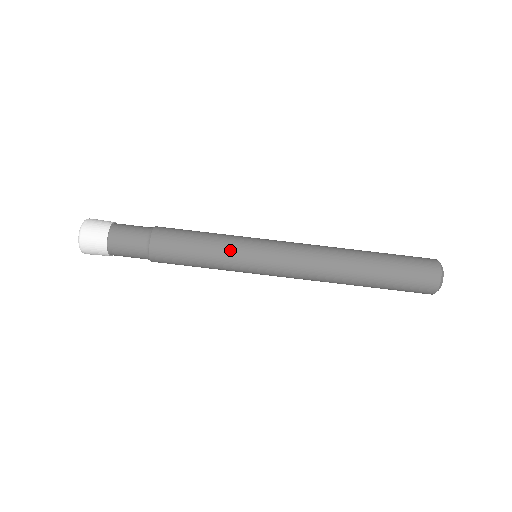
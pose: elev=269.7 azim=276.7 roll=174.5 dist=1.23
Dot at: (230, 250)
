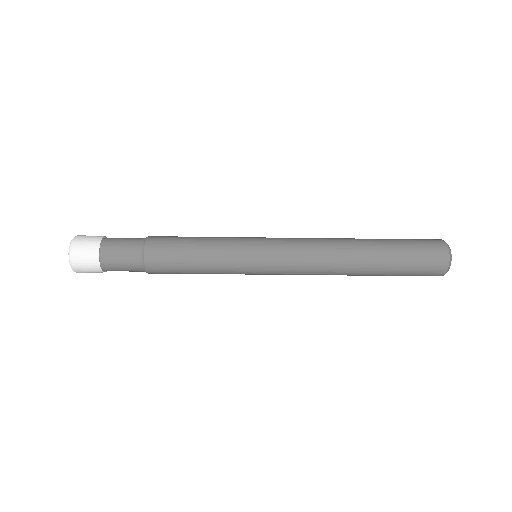
Dot at: (229, 264)
